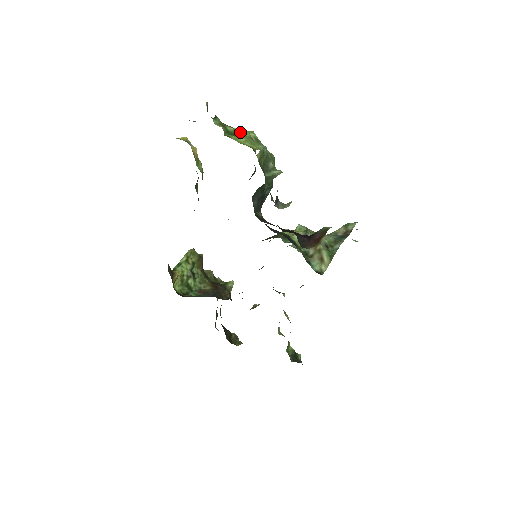
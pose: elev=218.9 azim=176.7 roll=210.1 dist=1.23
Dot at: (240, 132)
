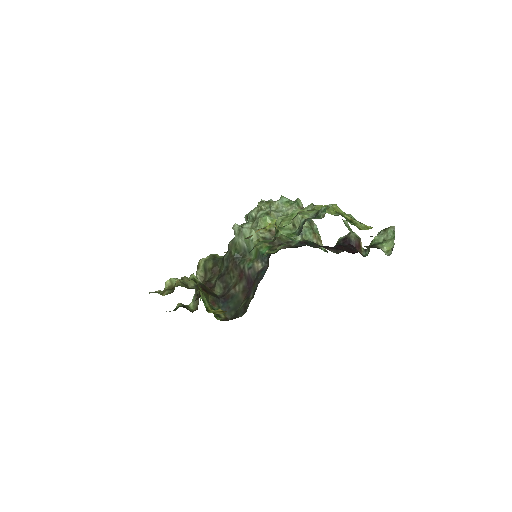
Dot at: (339, 212)
